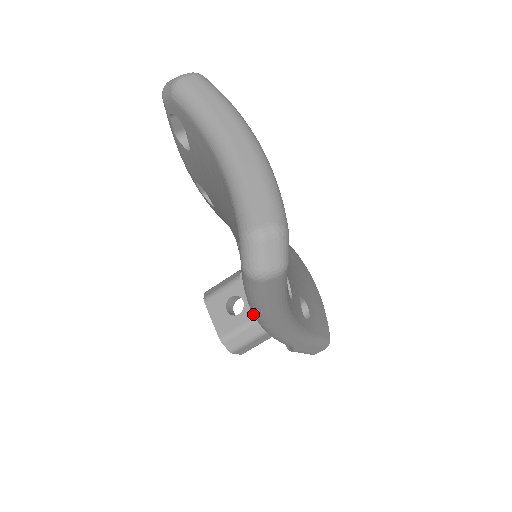
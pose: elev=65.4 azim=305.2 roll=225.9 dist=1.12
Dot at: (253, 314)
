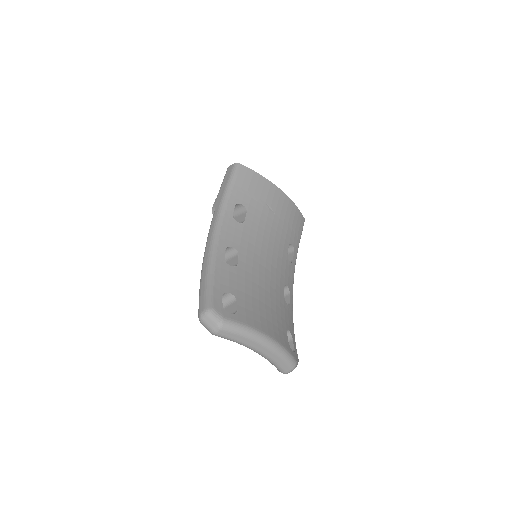
Dot at: occluded
